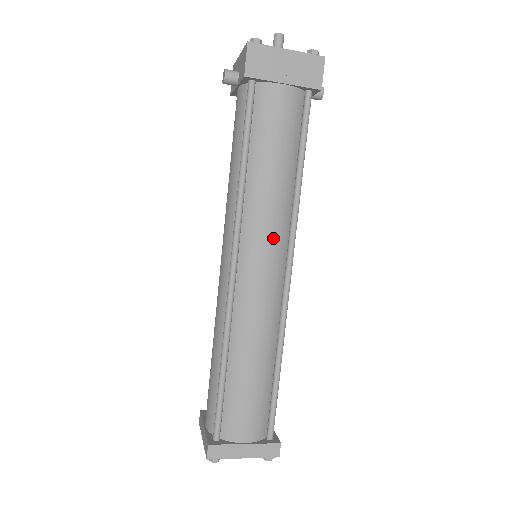
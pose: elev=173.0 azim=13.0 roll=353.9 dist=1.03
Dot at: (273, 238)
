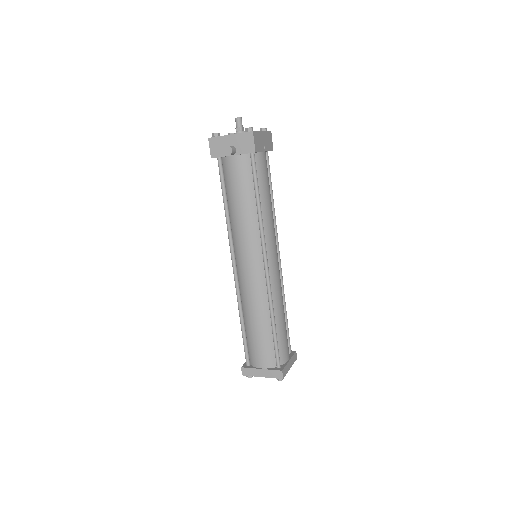
Dot at: (275, 241)
